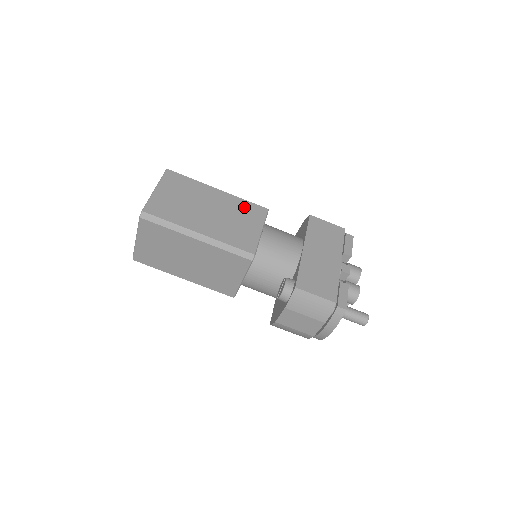
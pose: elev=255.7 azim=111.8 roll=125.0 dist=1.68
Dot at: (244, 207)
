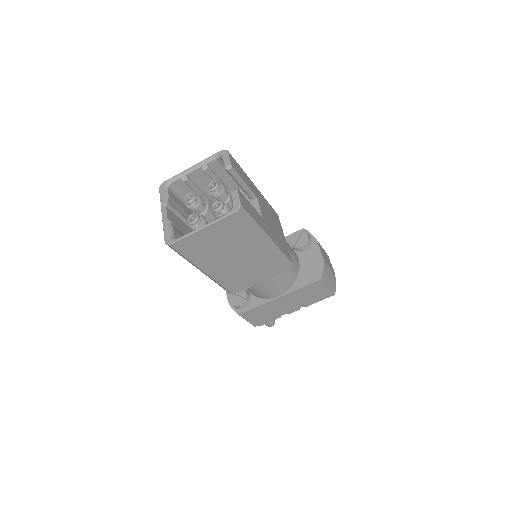
Dot at: (270, 263)
